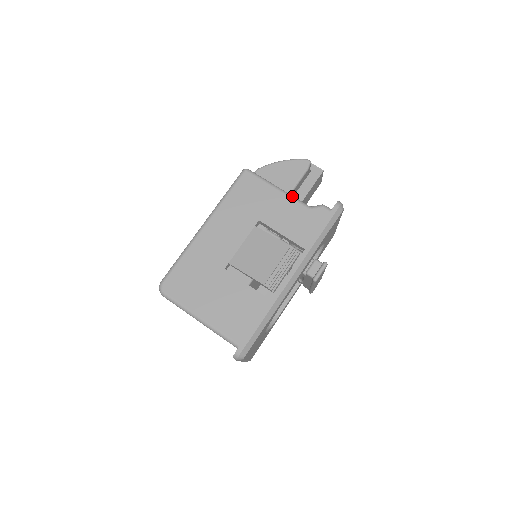
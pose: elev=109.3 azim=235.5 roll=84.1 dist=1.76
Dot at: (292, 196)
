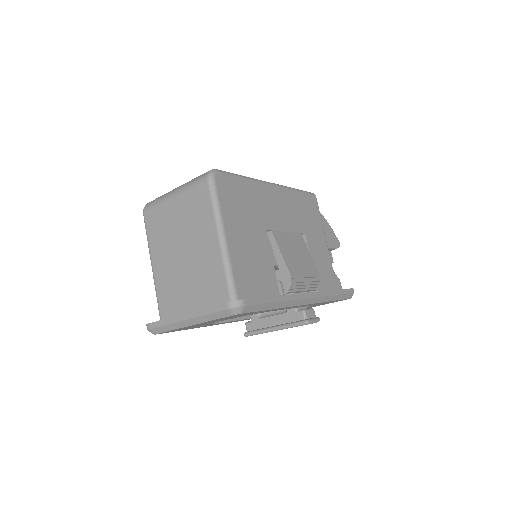
Dot at: occluded
